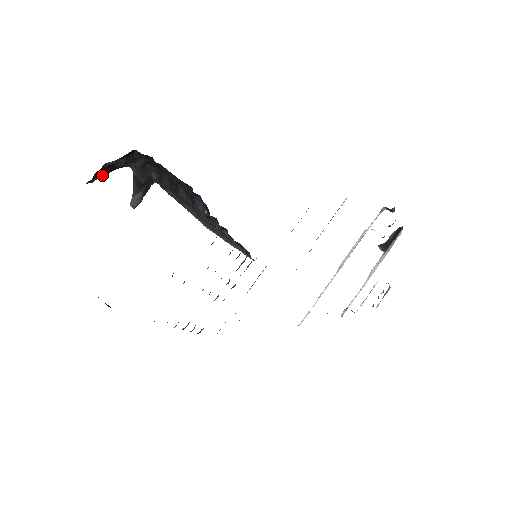
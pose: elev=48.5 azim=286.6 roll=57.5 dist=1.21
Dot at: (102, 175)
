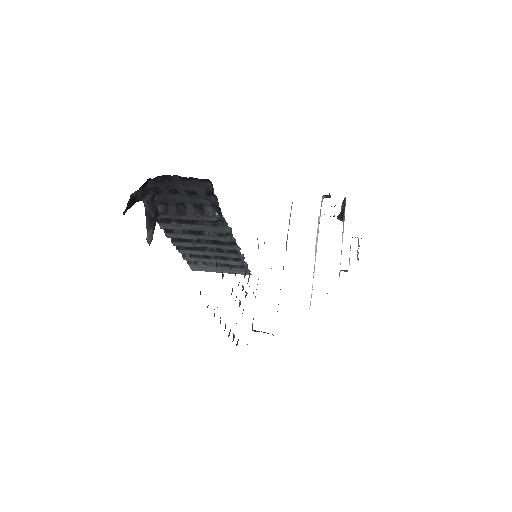
Dot at: (129, 208)
